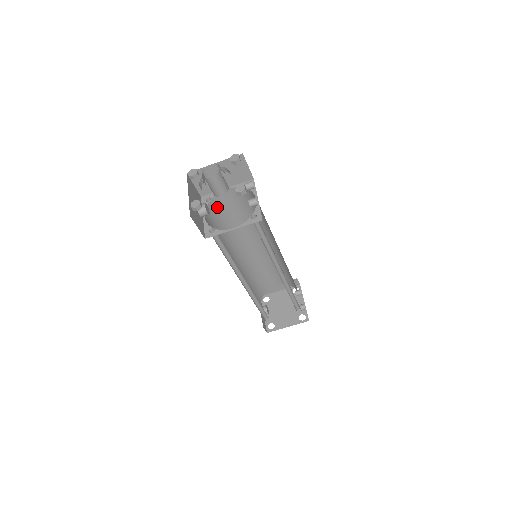
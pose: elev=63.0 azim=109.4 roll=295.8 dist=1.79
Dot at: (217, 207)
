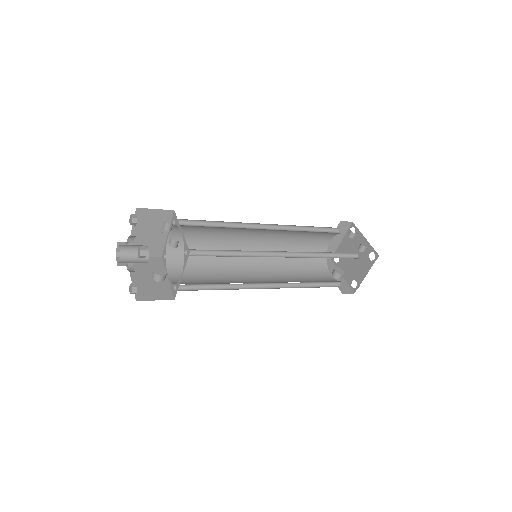
Dot at: (179, 254)
